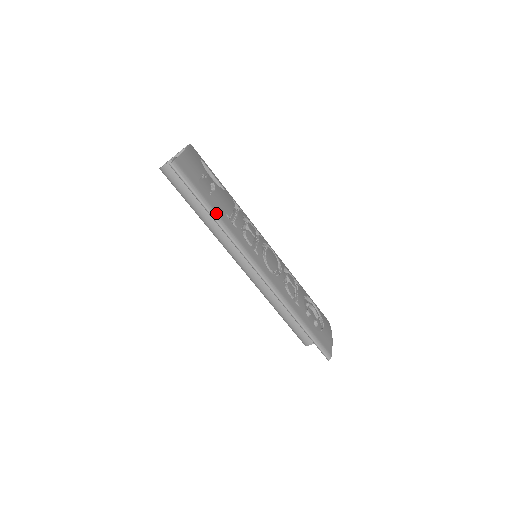
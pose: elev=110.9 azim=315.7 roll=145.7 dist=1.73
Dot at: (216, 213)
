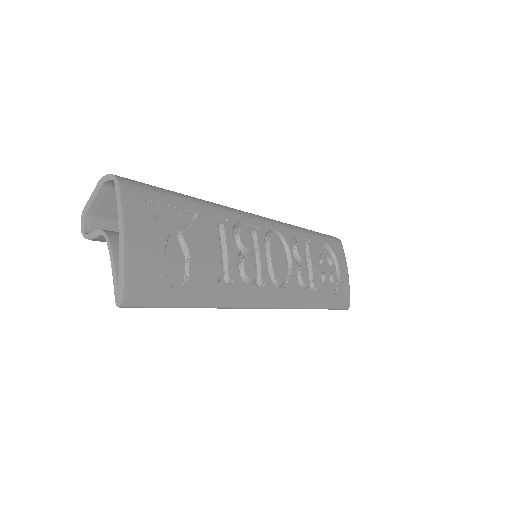
Dot at: (205, 301)
